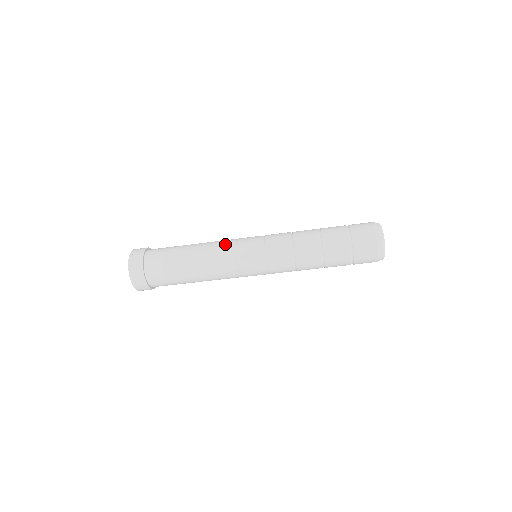
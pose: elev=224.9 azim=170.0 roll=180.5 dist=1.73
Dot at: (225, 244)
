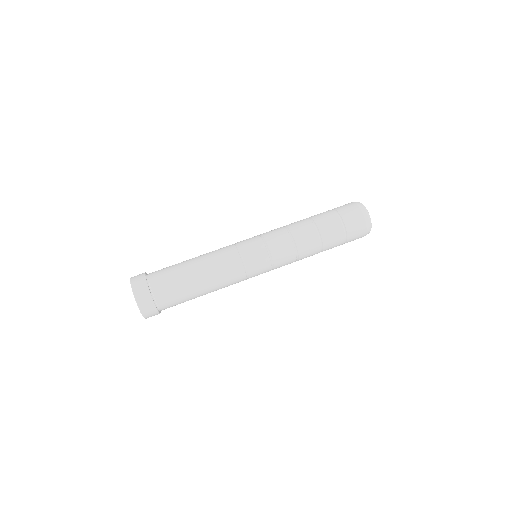
Dot at: (233, 266)
